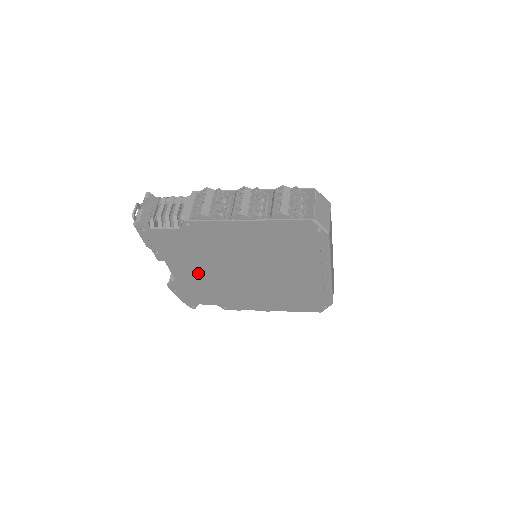
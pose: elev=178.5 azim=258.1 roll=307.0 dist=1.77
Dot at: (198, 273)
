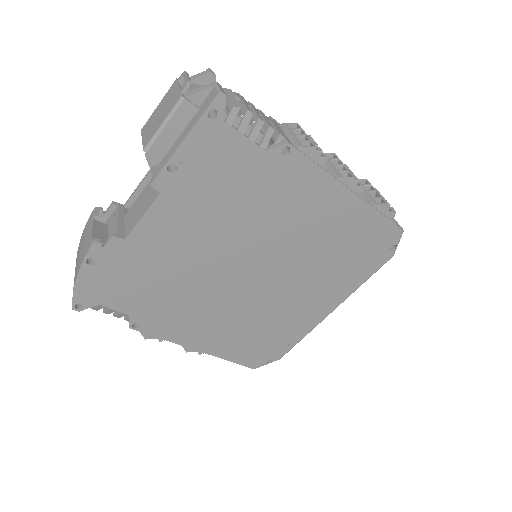
Dot at: (183, 242)
